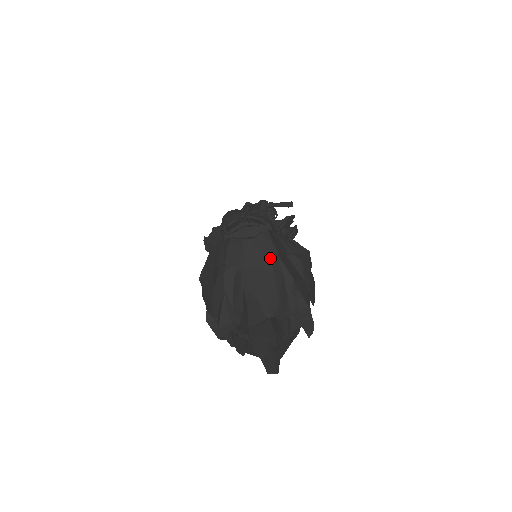
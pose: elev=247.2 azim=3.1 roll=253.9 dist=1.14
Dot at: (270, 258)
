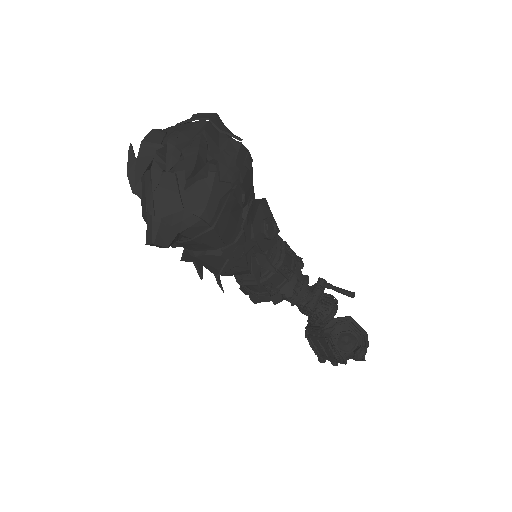
Dot at: (201, 120)
